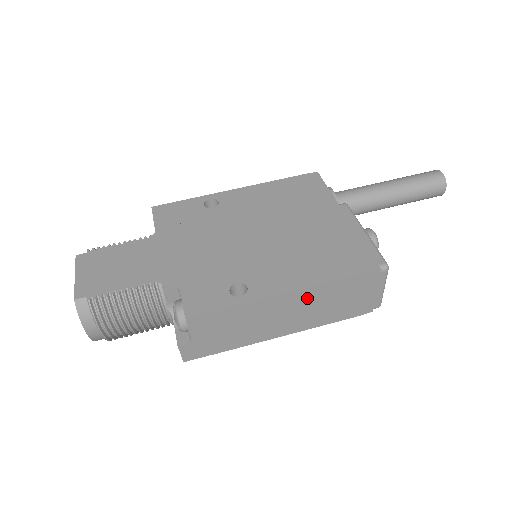
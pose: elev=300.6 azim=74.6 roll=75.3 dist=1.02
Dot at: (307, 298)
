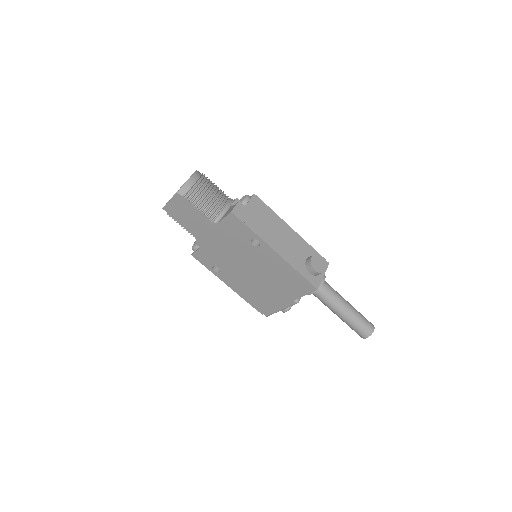
Dot at: occluded
